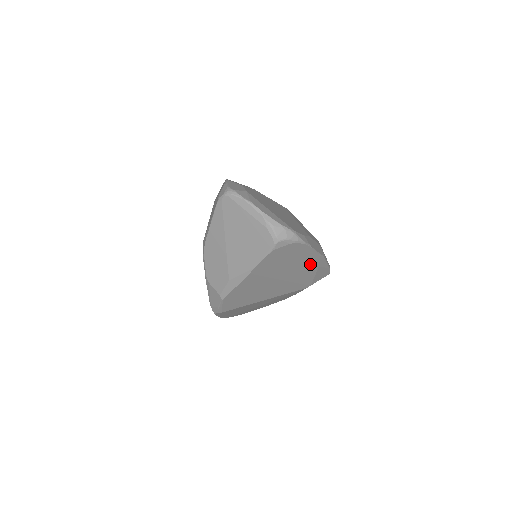
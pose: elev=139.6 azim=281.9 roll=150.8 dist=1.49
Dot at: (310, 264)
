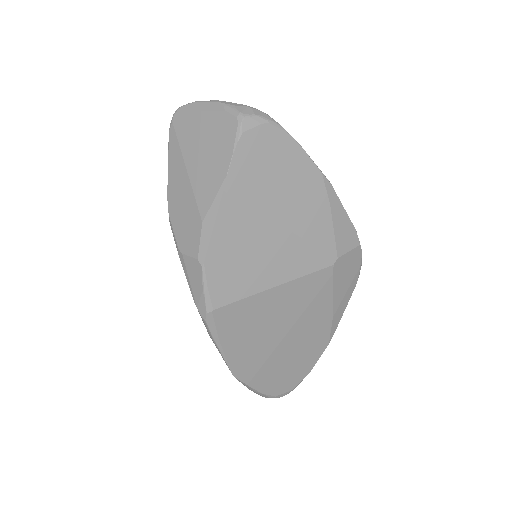
Dot at: (314, 193)
